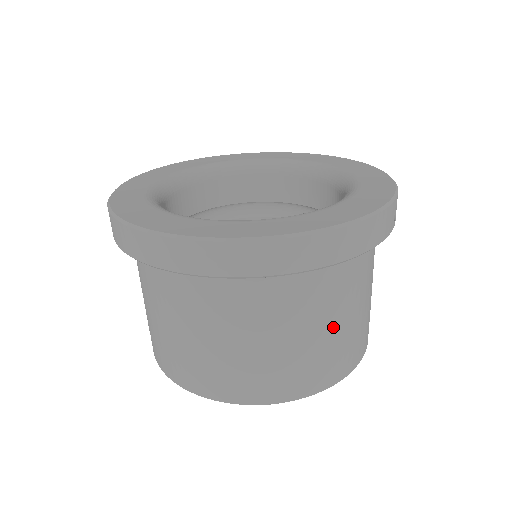
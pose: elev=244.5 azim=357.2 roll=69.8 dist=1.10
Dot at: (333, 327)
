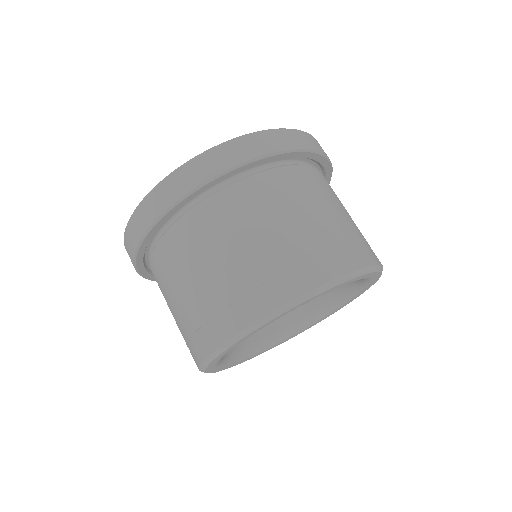
Dot at: occluded
